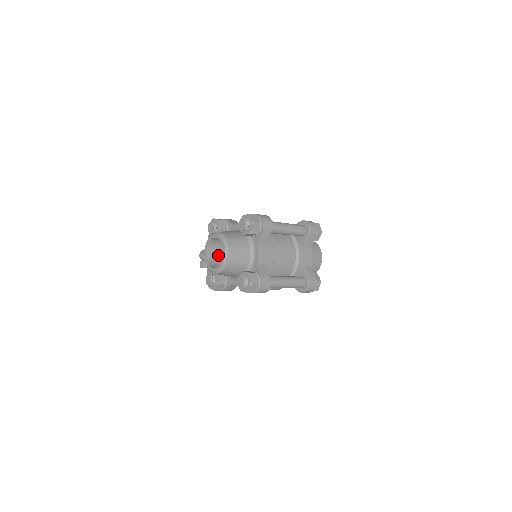
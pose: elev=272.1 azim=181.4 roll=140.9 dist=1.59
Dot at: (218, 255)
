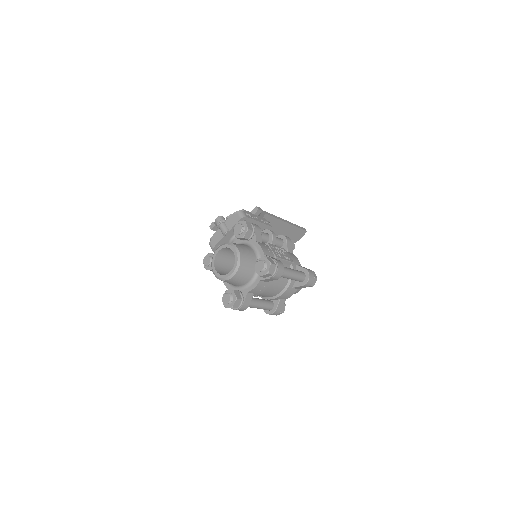
Dot at: (227, 254)
